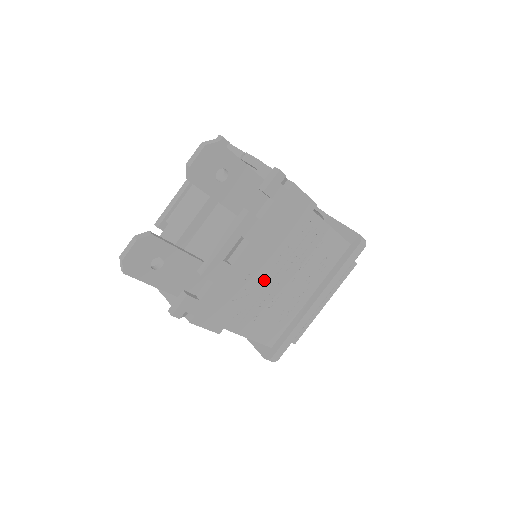
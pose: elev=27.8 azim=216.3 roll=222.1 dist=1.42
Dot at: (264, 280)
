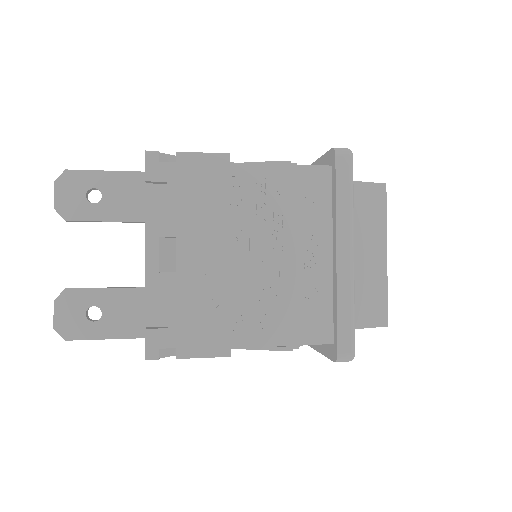
Dot at: (237, 268)
